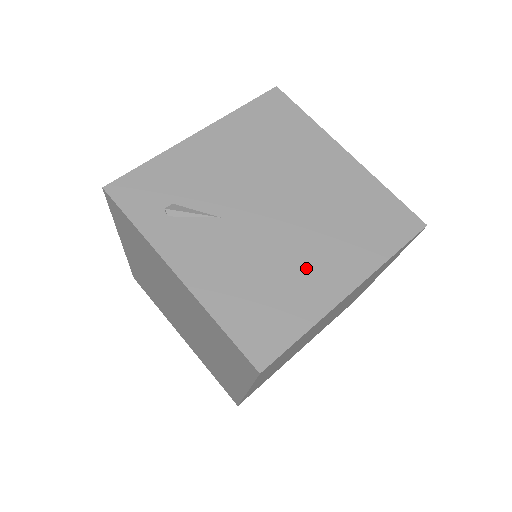
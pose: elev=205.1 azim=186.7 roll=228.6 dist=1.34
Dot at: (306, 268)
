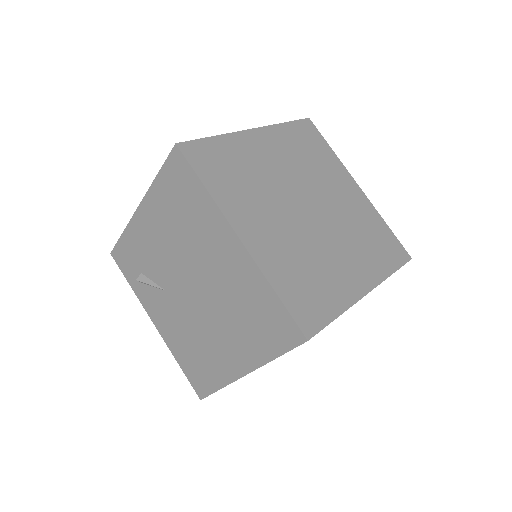
Dot at: (216, 346)
